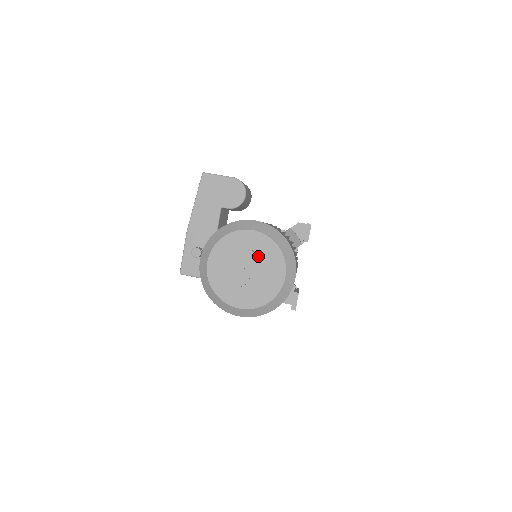
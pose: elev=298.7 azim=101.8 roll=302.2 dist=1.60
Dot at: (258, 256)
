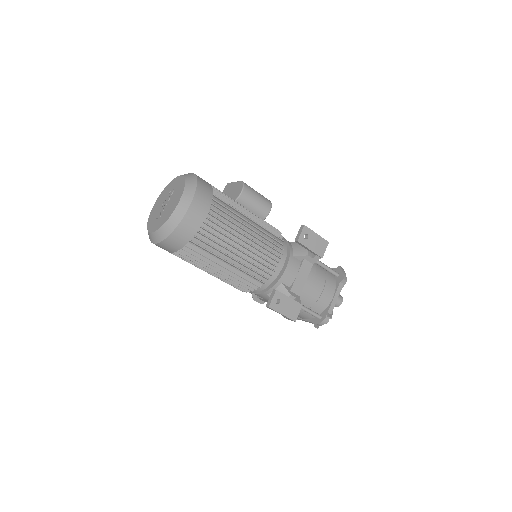
Dot at: (174, 192)
